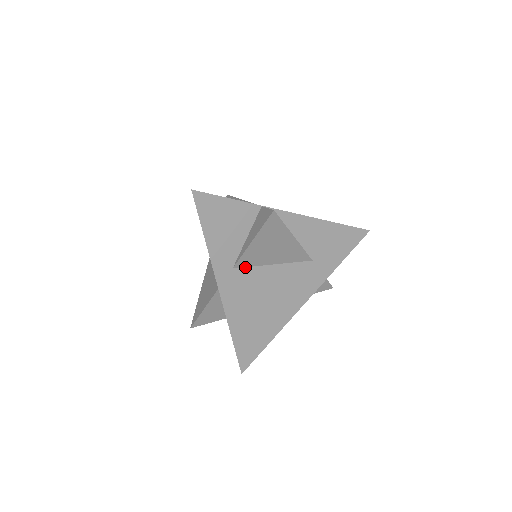
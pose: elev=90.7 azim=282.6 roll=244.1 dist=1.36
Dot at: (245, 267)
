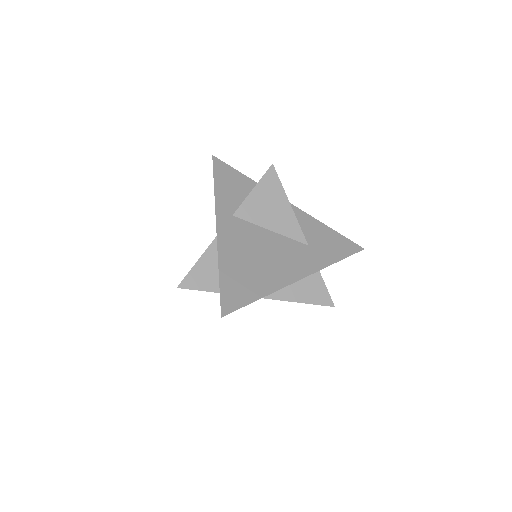
Dot at: (244, 220)
